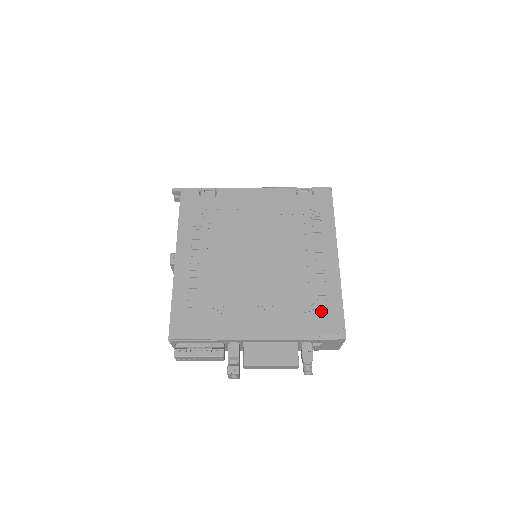
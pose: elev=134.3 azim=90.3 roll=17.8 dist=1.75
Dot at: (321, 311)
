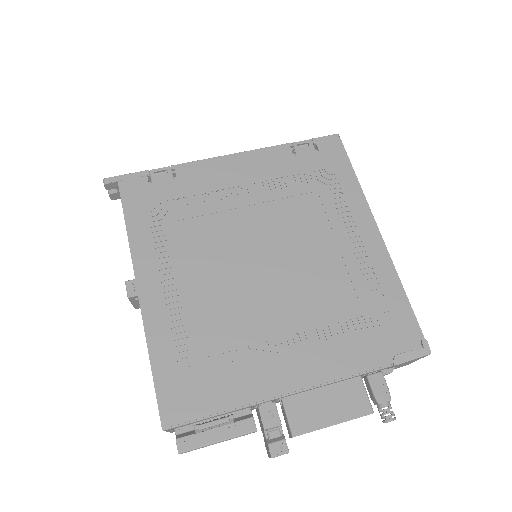
Dot at: (382, 320)
